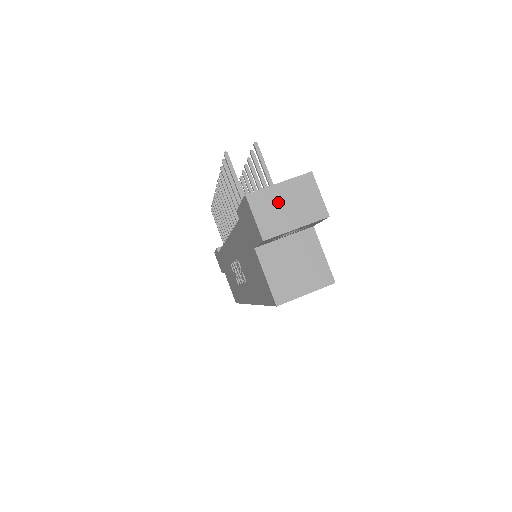
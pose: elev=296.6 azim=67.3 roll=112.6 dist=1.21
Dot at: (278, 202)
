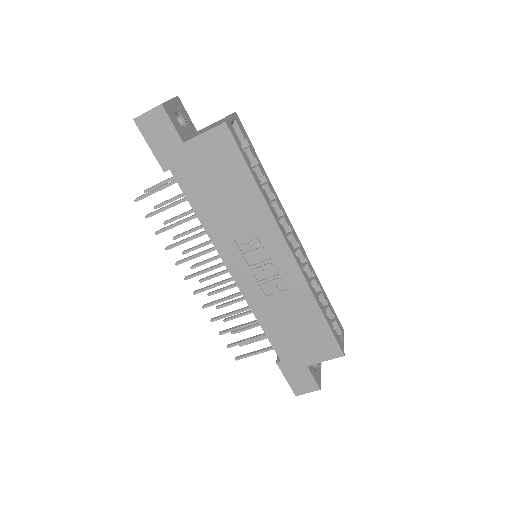
Dot at: occluded
